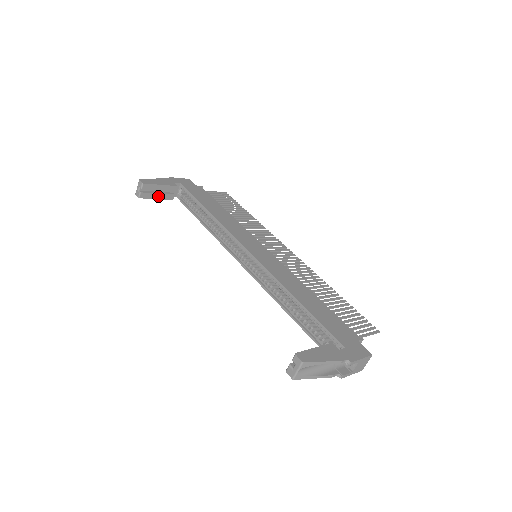
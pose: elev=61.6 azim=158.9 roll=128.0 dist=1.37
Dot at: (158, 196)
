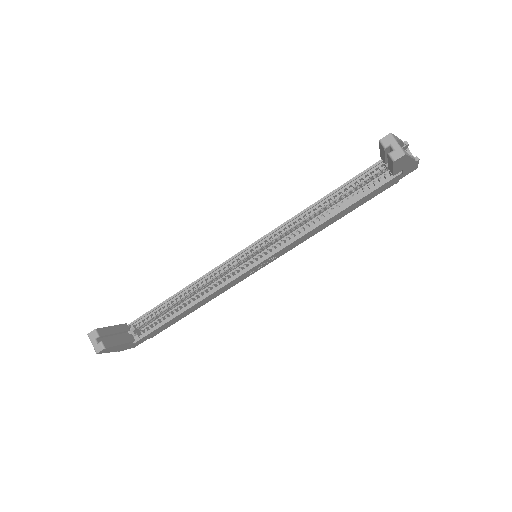
Dot at: (119, 341)
